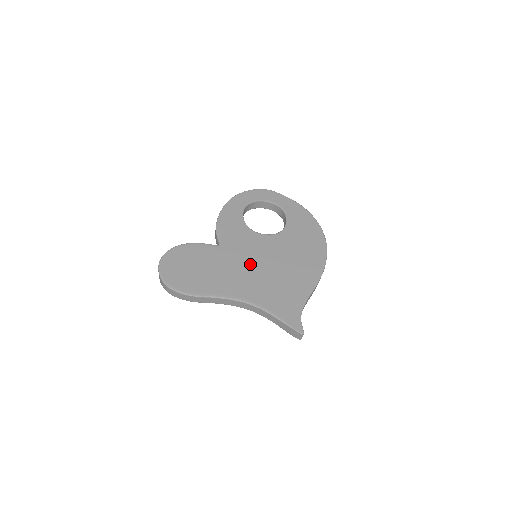
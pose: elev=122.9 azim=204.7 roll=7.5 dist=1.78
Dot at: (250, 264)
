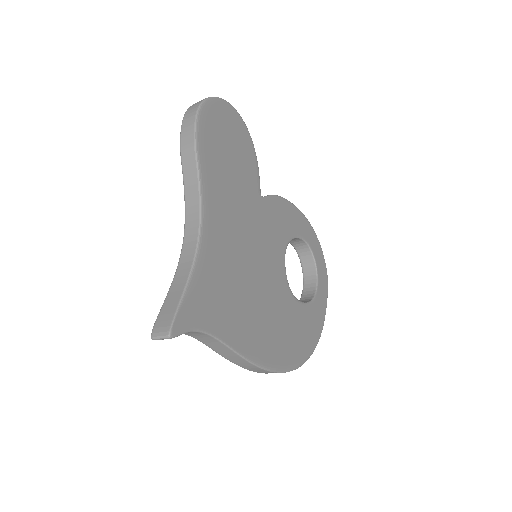
Dot at: (250, 241)
